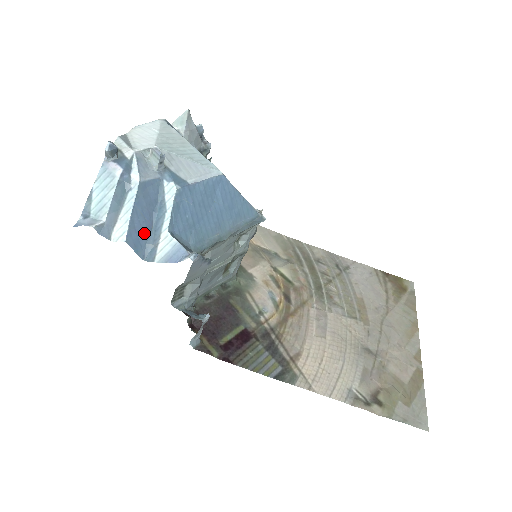
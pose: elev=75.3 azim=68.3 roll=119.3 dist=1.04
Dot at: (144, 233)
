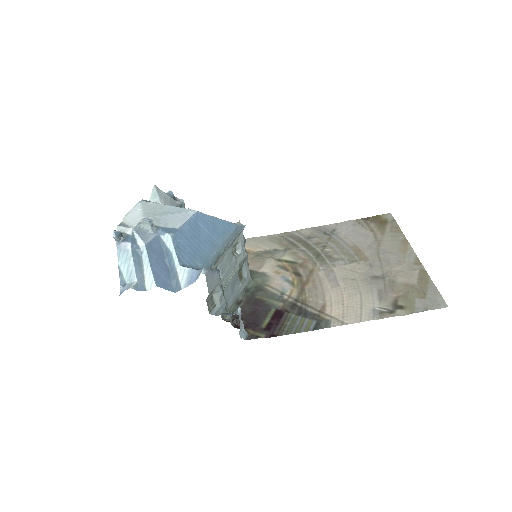
Dot at: (165, 275)
